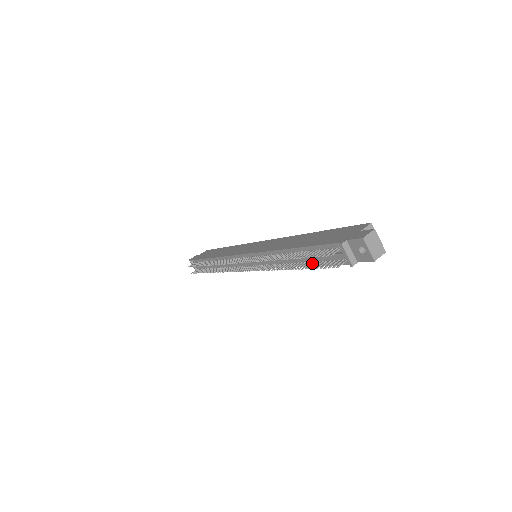
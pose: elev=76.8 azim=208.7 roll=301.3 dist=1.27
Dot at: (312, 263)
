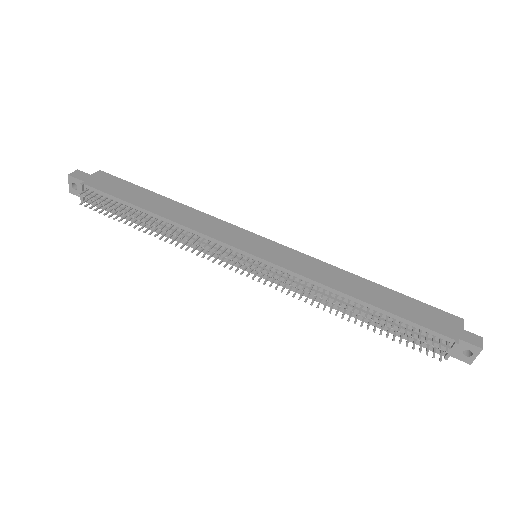
Dot at: (390, 331)
